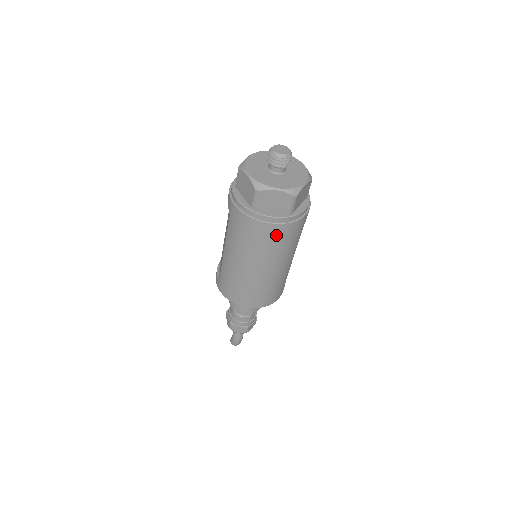
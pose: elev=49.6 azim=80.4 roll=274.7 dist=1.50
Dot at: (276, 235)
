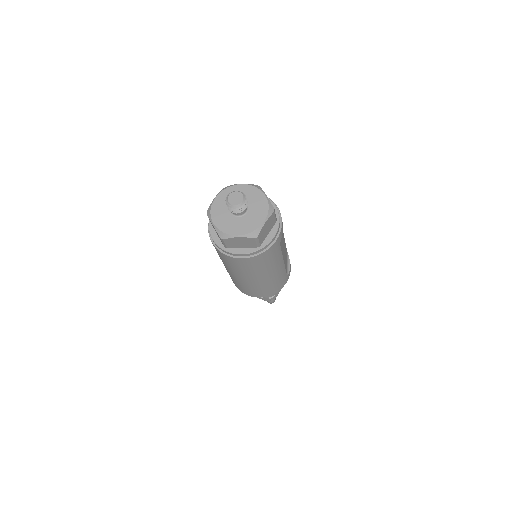
Dot at: (253, 263)
